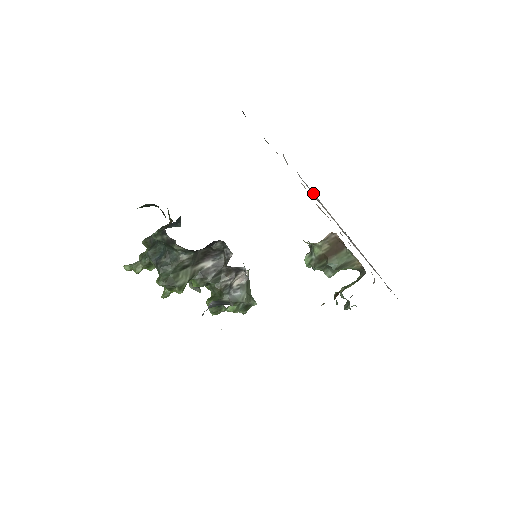
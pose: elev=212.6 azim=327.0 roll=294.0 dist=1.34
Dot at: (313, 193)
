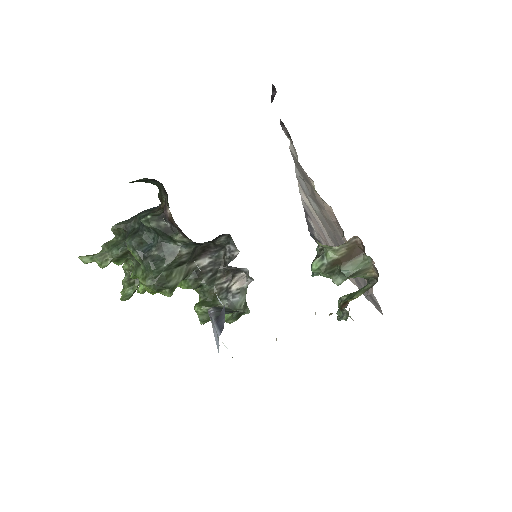
Dot at: (303, 191)
